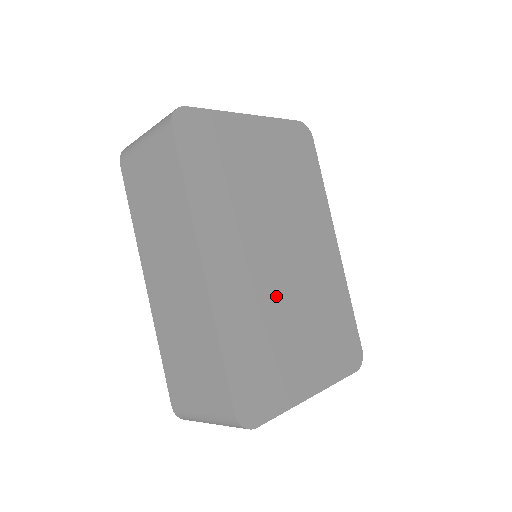
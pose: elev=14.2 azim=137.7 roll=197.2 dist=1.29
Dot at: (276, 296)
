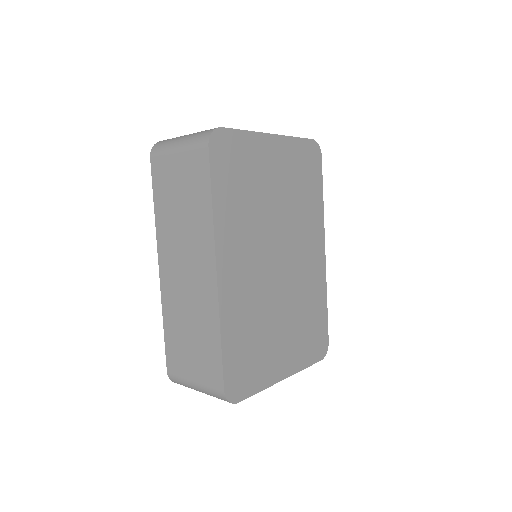
Dot at: (269, 297)
